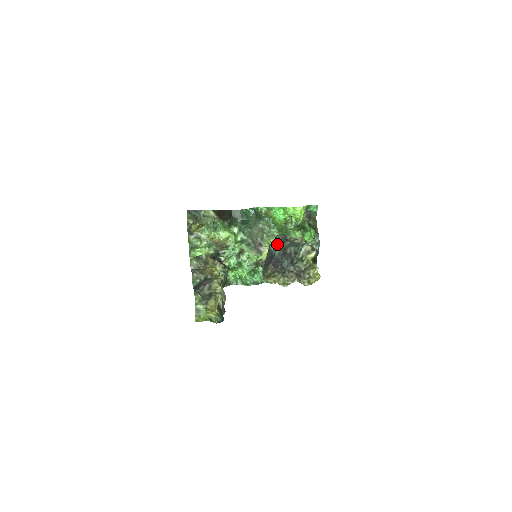
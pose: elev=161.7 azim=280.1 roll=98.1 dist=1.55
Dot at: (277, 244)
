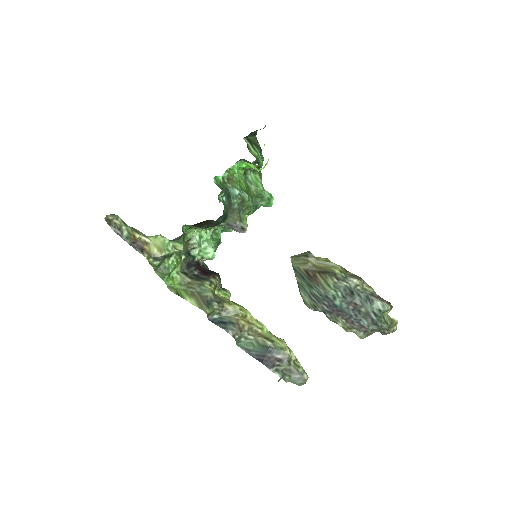
Dot at: (340, 296)
